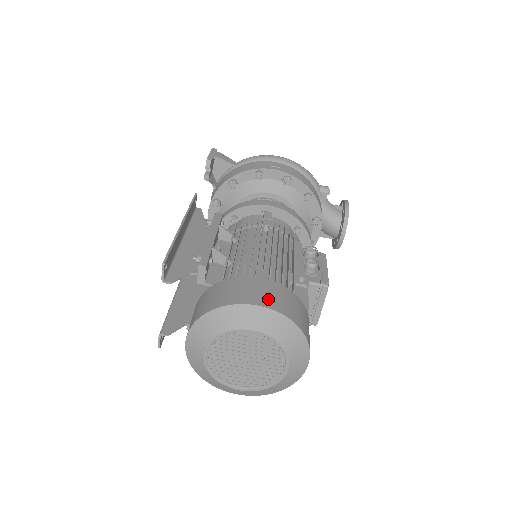
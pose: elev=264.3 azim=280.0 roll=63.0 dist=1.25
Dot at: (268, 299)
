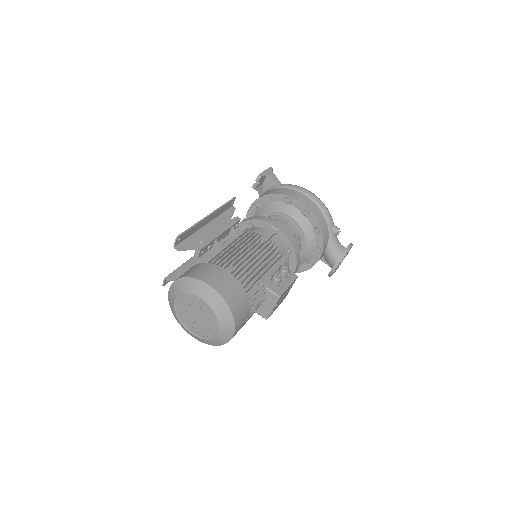
Dot at: (221, 286)
